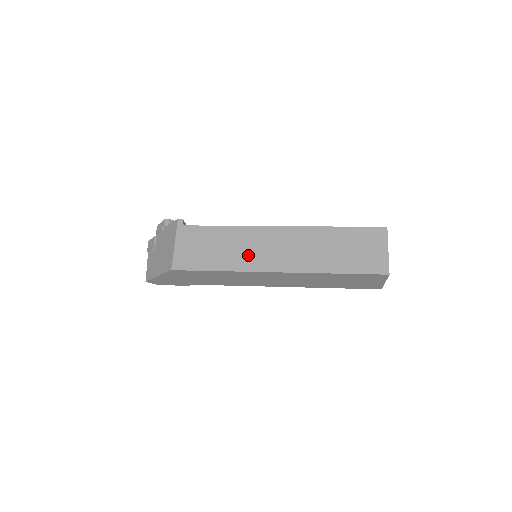
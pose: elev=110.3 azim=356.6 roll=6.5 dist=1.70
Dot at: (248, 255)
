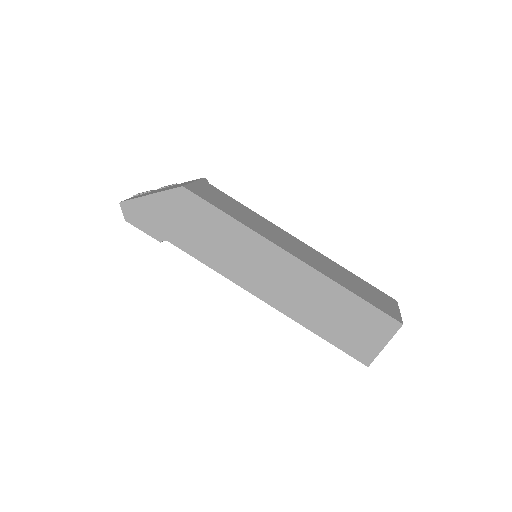
Dot at: (266, 230)
